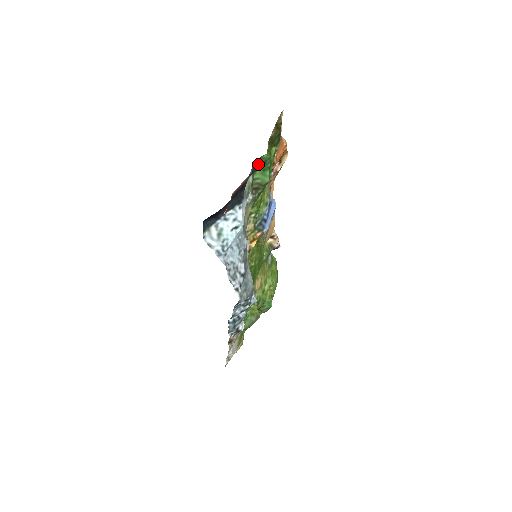
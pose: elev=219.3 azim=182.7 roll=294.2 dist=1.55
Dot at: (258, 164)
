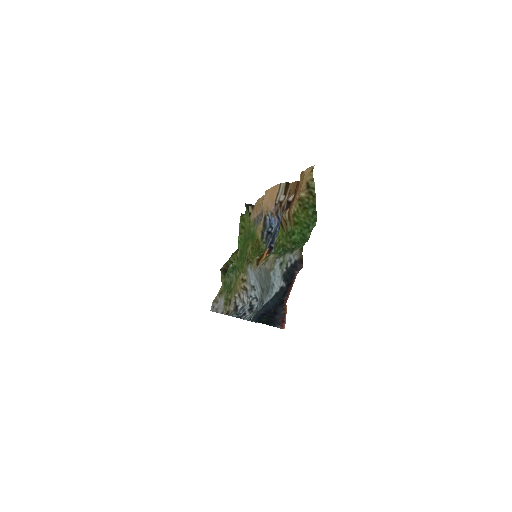
Dot at: (297, 247)
